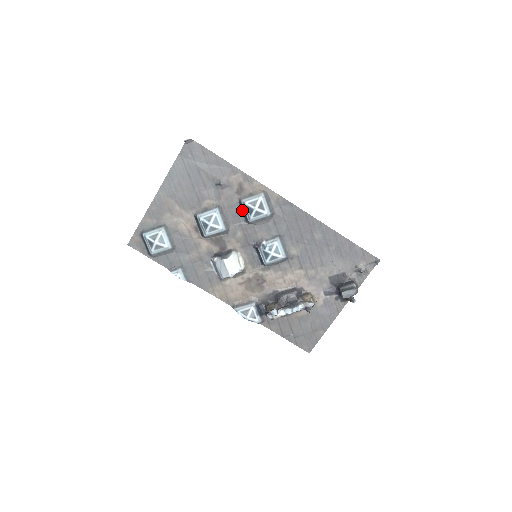
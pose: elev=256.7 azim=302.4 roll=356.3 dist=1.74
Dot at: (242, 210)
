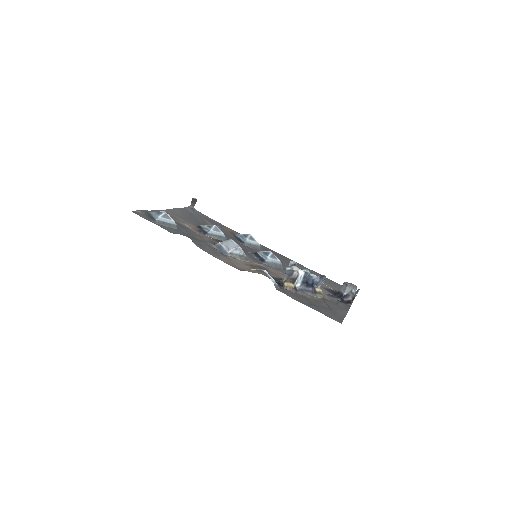
Dot at: (236, 239)
